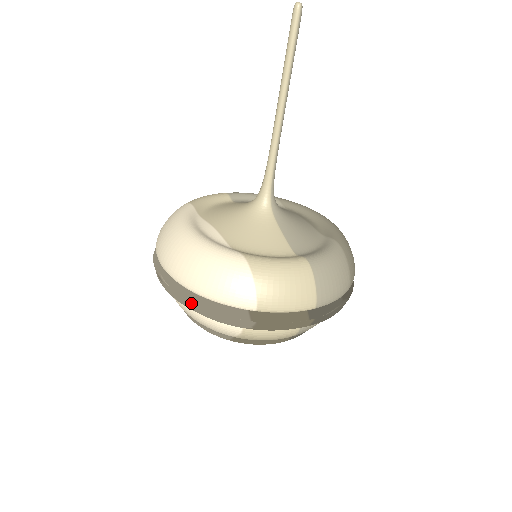
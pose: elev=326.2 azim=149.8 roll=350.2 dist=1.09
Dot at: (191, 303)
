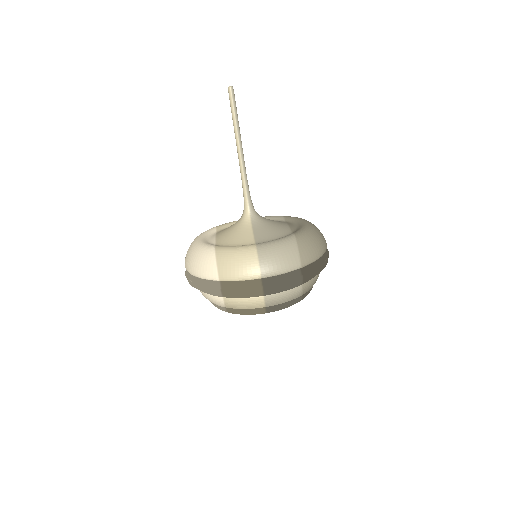
Dot at: (191, 282)
